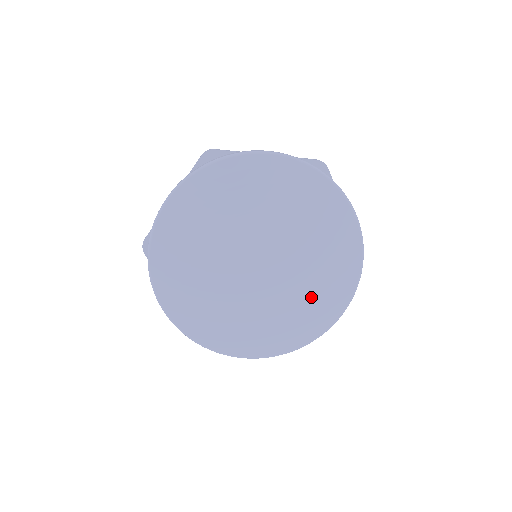
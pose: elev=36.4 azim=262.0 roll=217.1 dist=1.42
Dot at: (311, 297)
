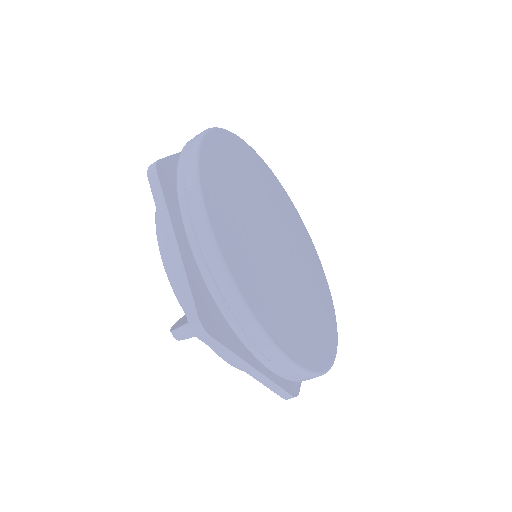
Dot at: (318, 310)
